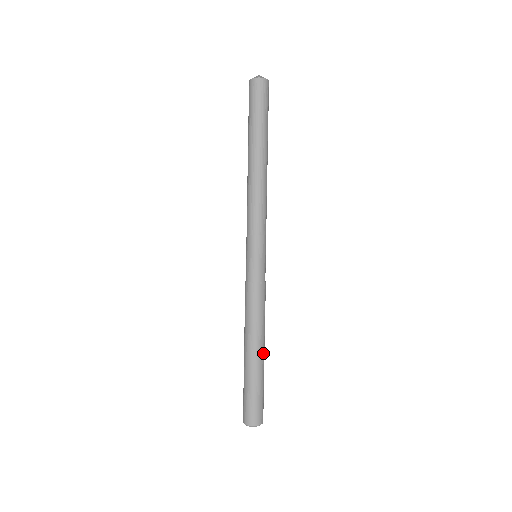
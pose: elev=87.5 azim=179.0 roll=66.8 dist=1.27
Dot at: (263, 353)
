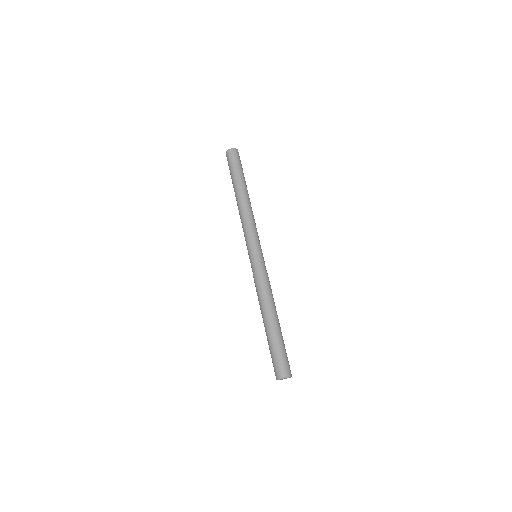
Dot at: (277, 321)
